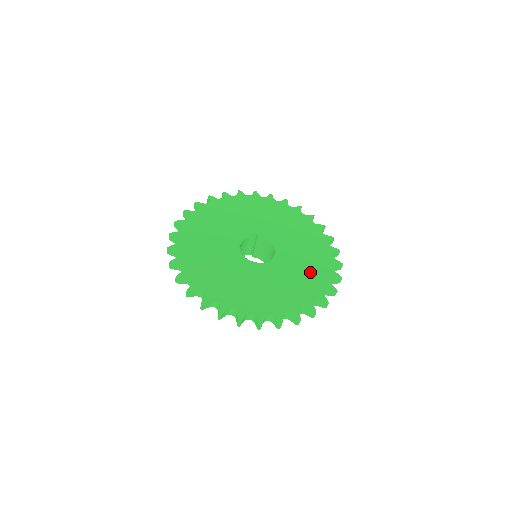
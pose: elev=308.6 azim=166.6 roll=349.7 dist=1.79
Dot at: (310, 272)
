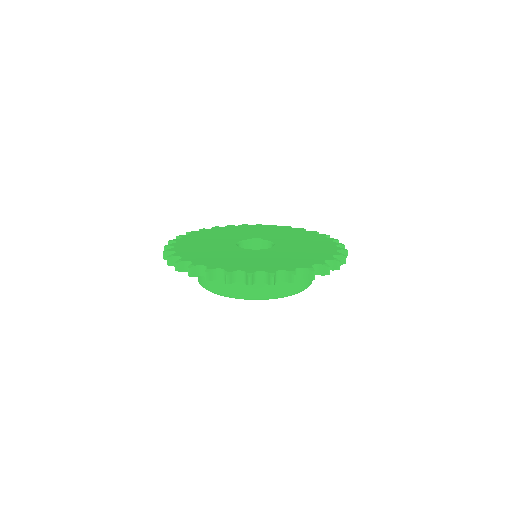
Dot at: (304, 256)
